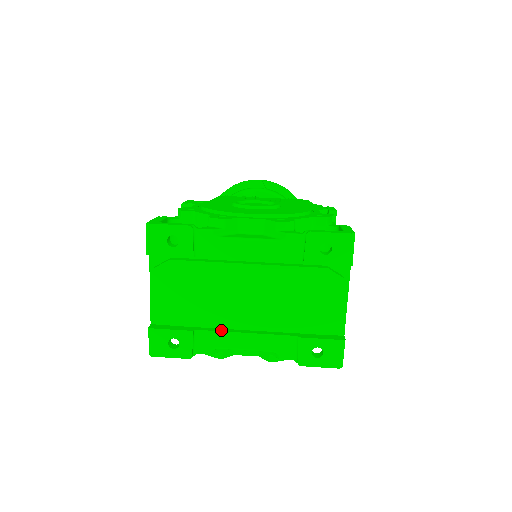
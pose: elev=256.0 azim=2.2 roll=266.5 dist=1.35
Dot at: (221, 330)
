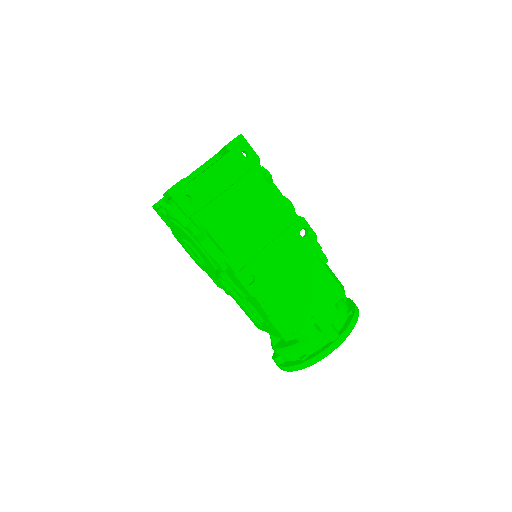
Dot at: occluded
